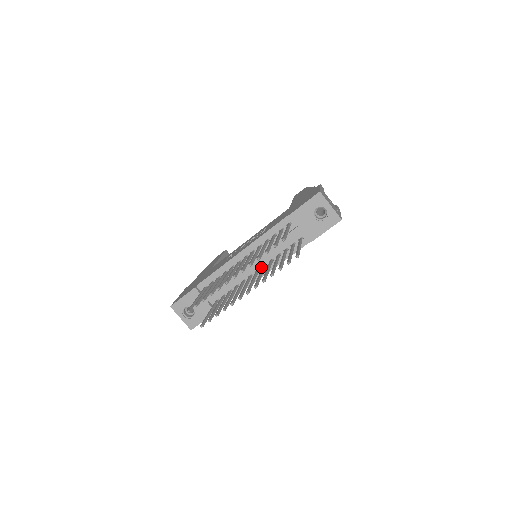
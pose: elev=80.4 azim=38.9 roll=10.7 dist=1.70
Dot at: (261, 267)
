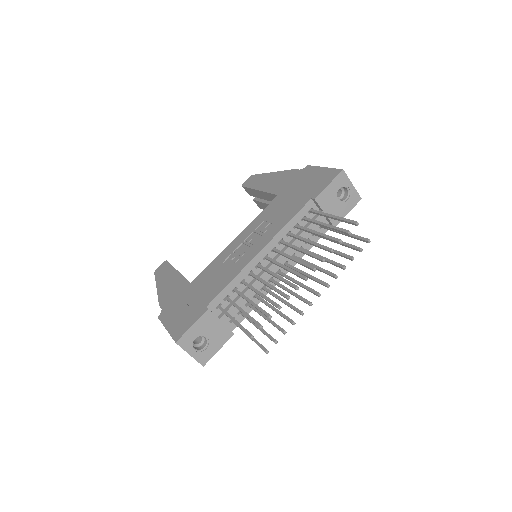
Dot at: occluded
